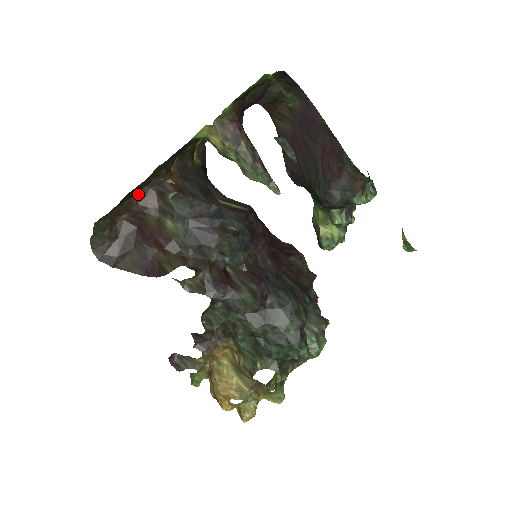
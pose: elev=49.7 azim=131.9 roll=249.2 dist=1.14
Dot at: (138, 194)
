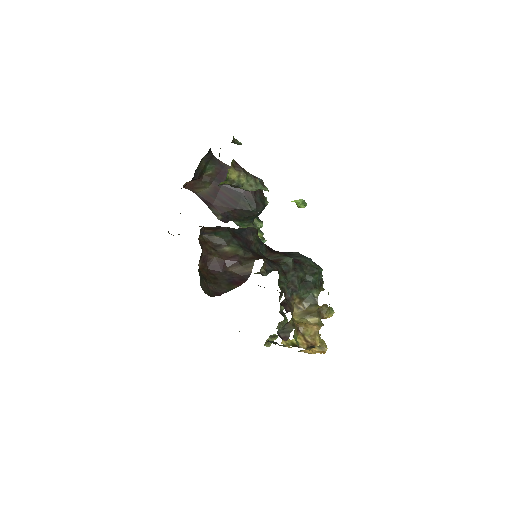
Dot at: (200, 244)
